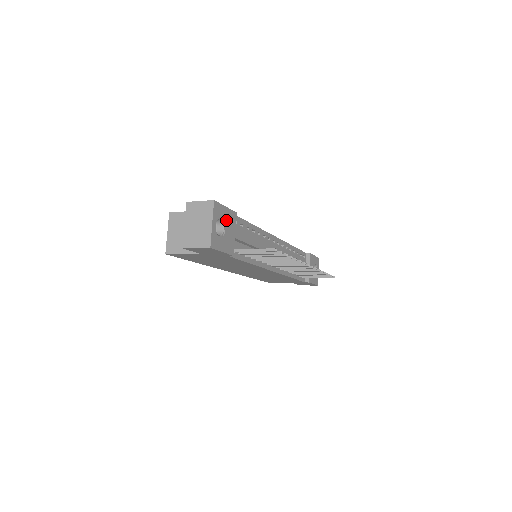
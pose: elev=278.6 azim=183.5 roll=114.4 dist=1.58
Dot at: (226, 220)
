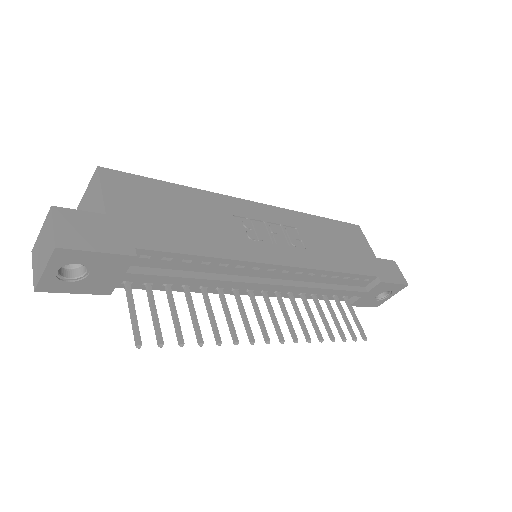
Dot at: (95, 265)
